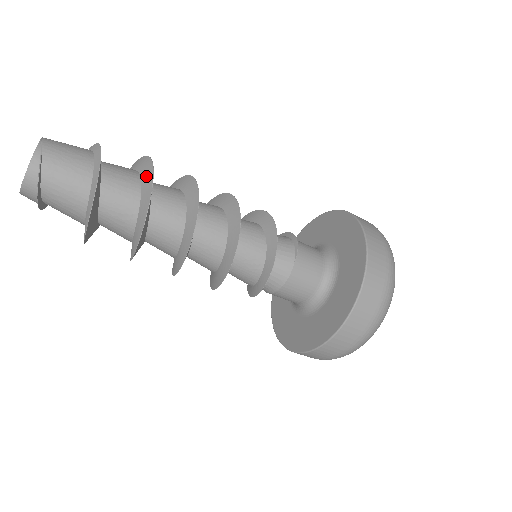
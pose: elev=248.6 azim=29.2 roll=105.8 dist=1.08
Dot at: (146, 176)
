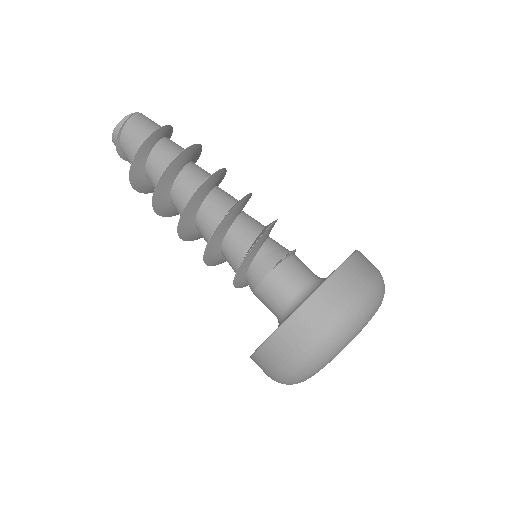
Dot at: (182, 153)
